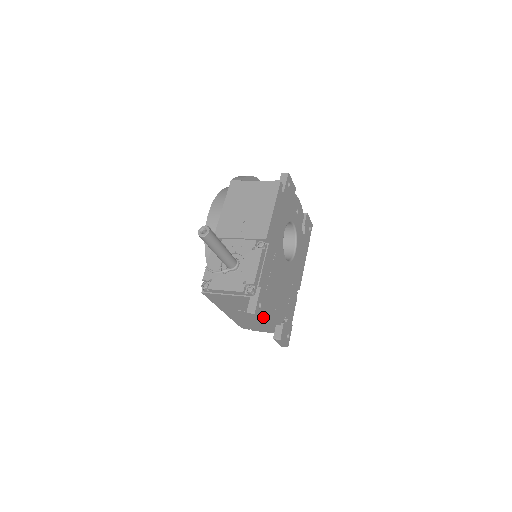
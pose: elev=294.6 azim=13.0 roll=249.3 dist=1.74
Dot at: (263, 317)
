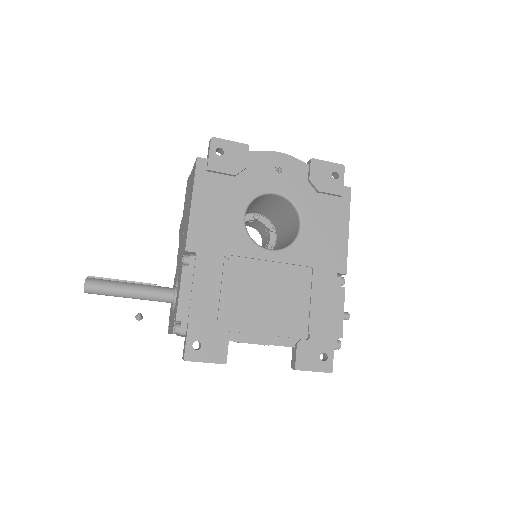
Dot at: (216, 357)
